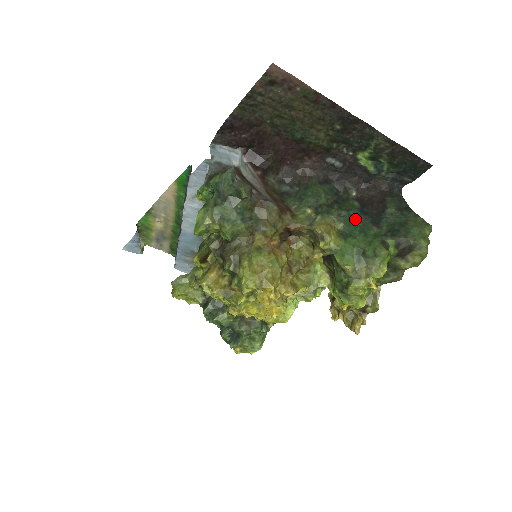
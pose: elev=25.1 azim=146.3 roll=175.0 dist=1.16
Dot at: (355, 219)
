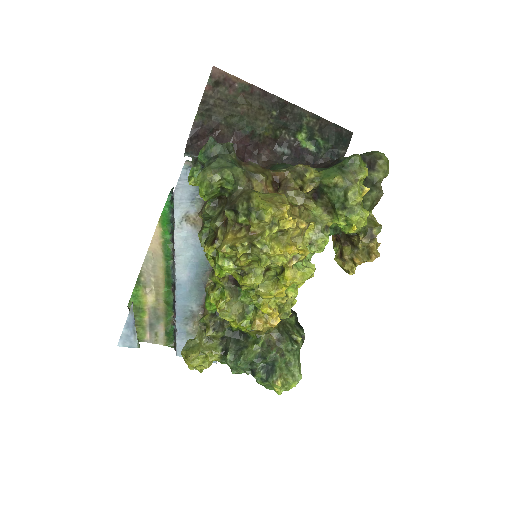
Dot at: occluded
